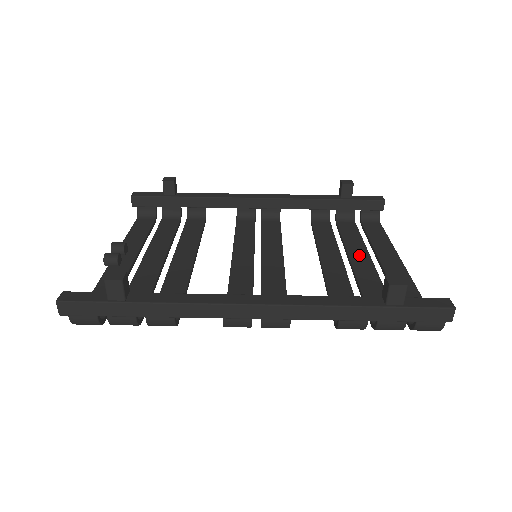
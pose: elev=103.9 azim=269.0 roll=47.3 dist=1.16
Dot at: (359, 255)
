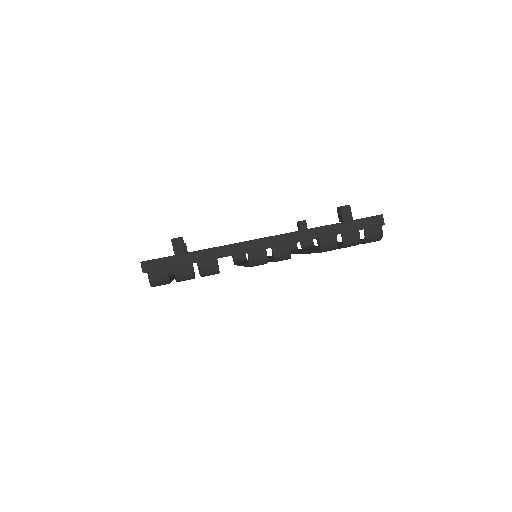
Dot at: occluded
